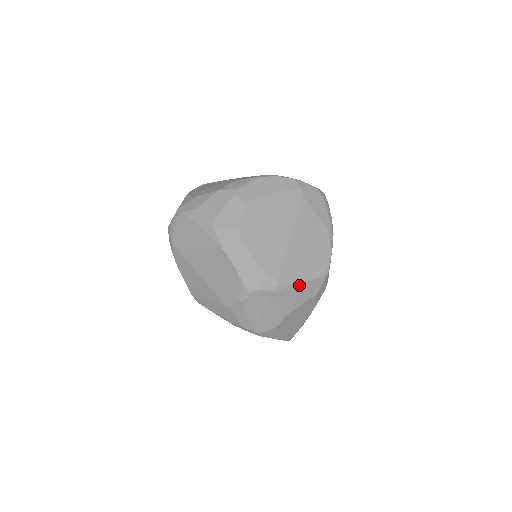
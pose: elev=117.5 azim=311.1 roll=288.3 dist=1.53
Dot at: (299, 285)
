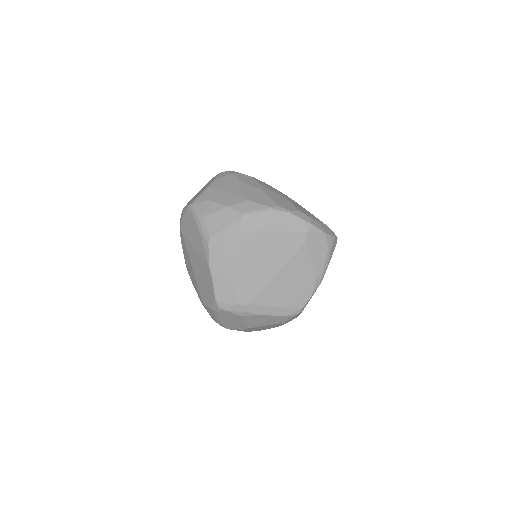
Dot at: (266, 316)
